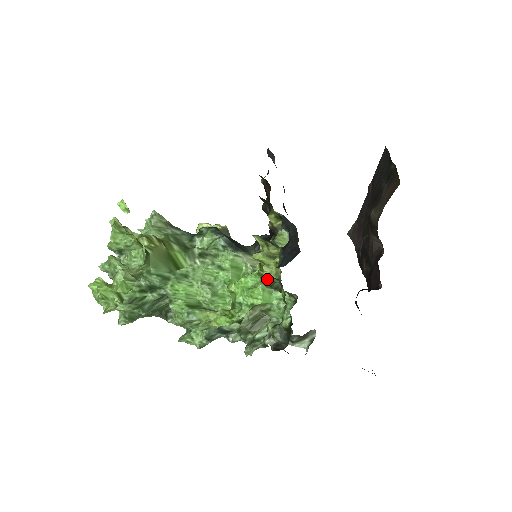
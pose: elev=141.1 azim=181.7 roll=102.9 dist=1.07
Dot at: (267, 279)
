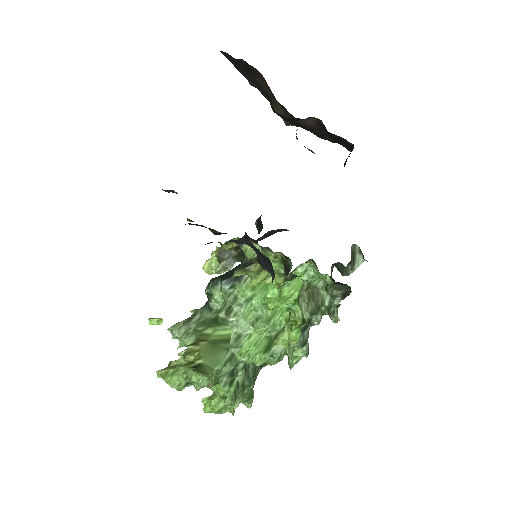
Dot at: (279, 286)
